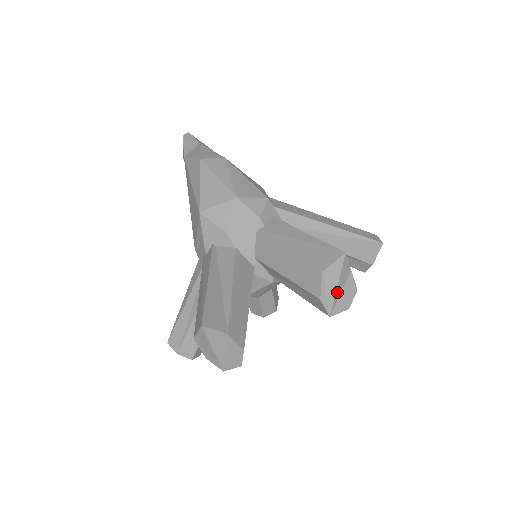
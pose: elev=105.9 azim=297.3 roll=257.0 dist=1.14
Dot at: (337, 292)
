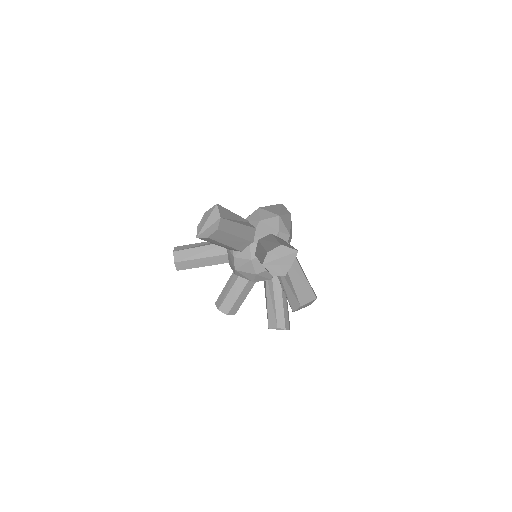
Dot at: (277, 261)
